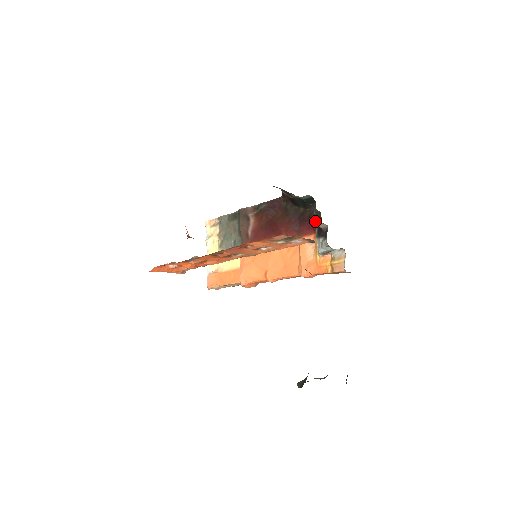
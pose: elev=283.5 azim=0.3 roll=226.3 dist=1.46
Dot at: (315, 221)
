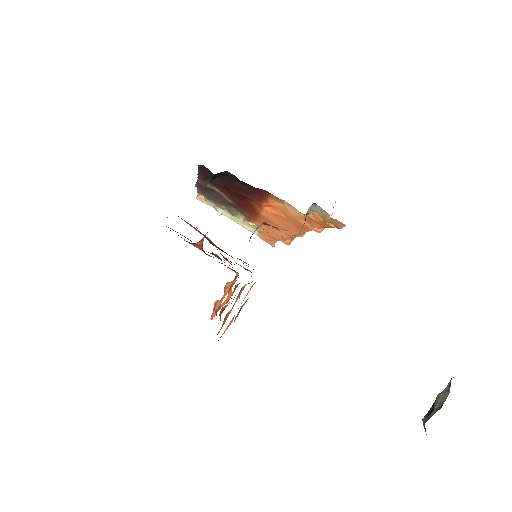
Dot at: occluded
